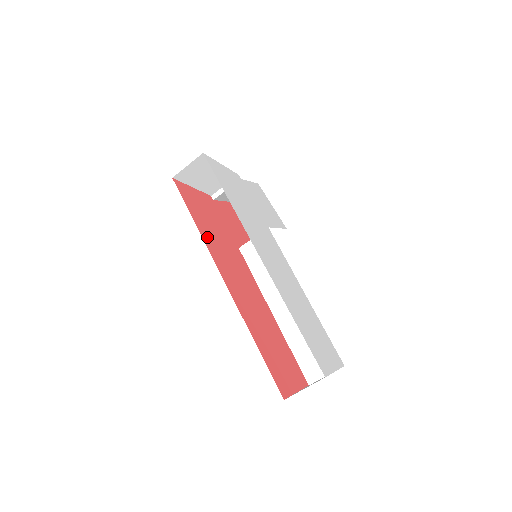
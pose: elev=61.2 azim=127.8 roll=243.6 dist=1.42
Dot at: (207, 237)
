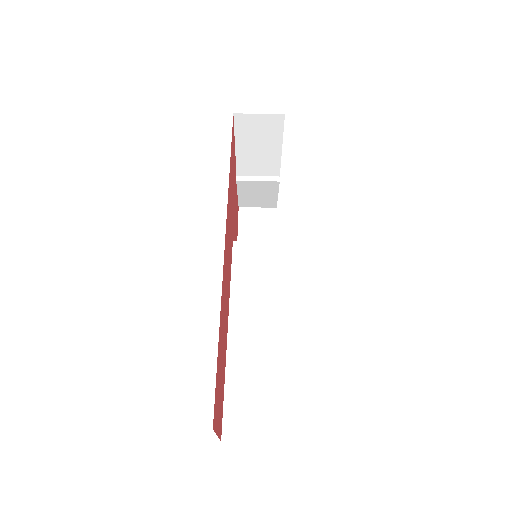
Dot at: (229, 192)
